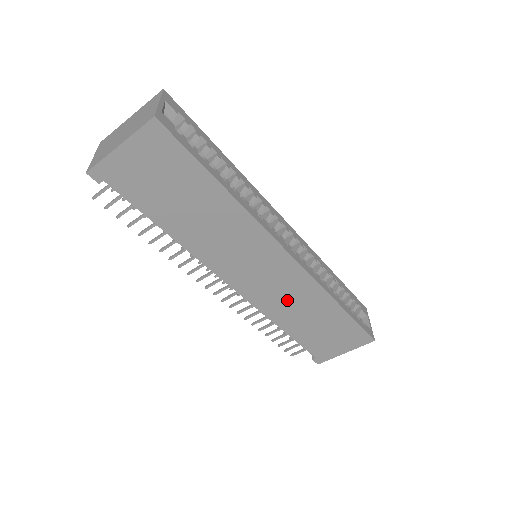
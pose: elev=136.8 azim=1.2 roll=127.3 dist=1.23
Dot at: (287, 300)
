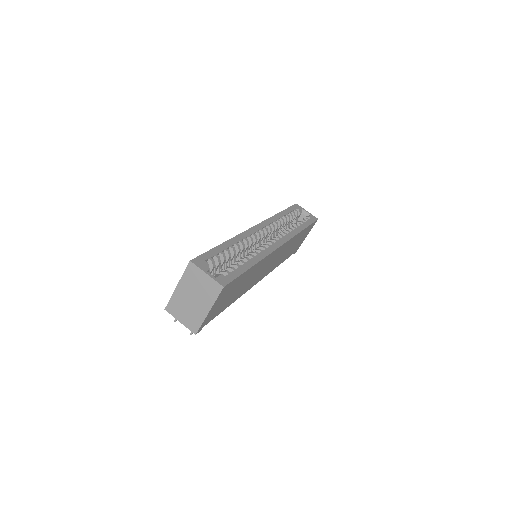
Dot at: (282, 255)
